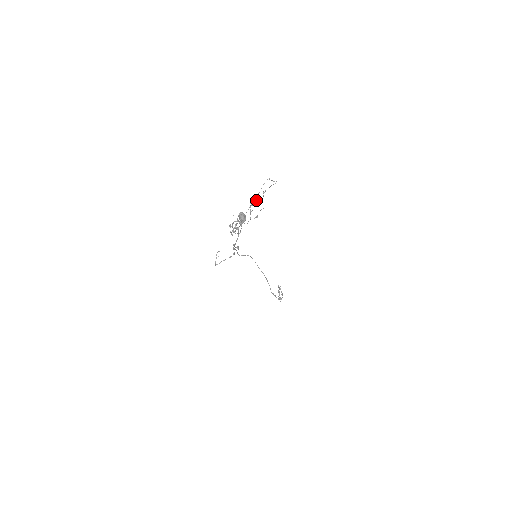
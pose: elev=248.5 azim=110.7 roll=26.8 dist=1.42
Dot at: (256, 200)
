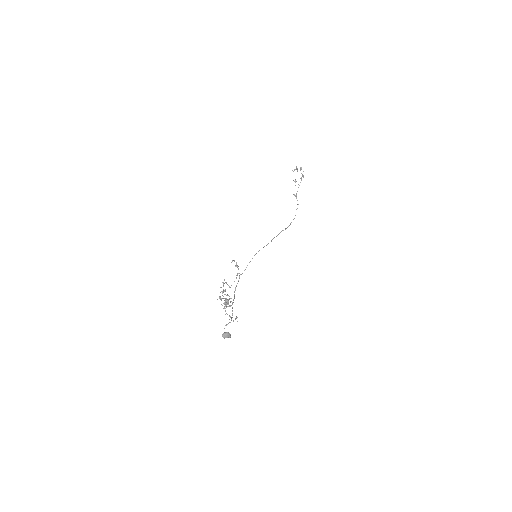
Dot at: (226, 302)
